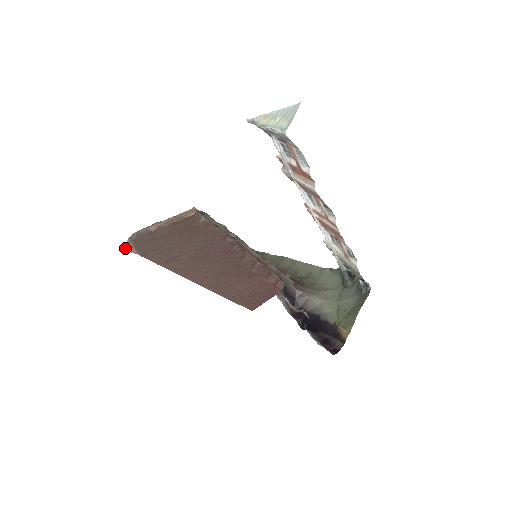
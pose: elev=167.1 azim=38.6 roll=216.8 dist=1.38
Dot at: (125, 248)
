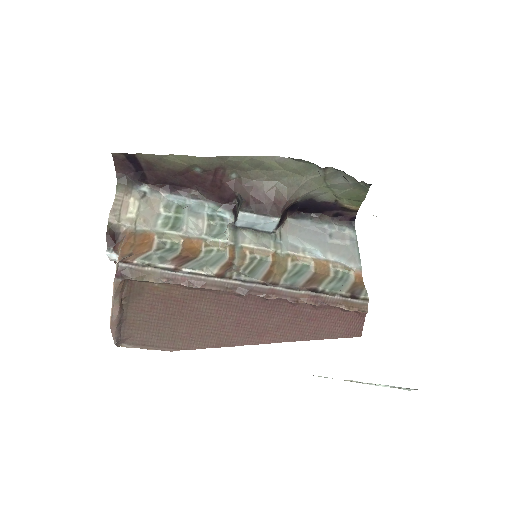
Dot at: occluded
